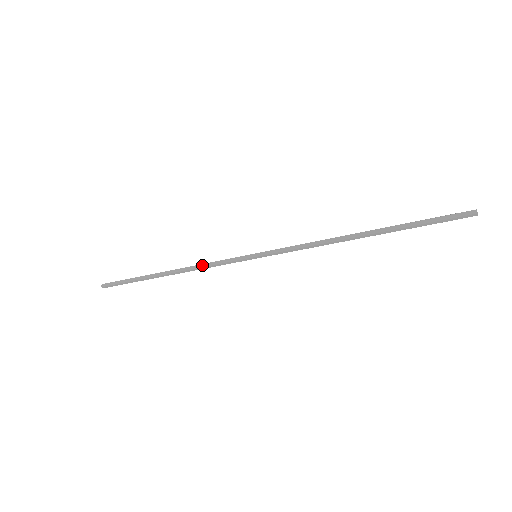
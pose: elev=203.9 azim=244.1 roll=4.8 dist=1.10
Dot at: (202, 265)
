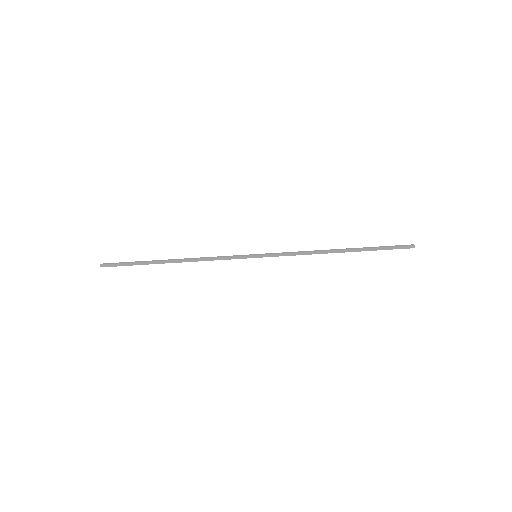
Dot at: (208, 257)
